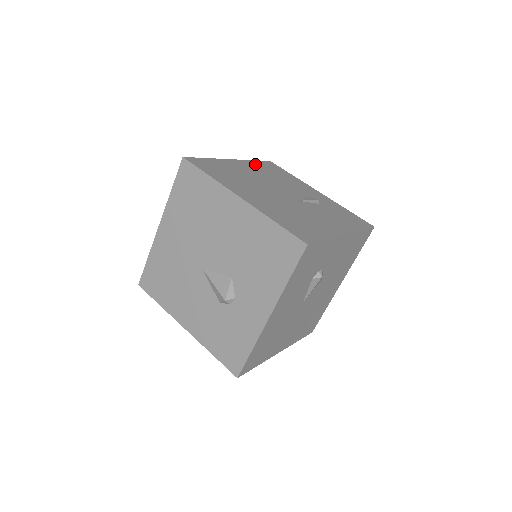
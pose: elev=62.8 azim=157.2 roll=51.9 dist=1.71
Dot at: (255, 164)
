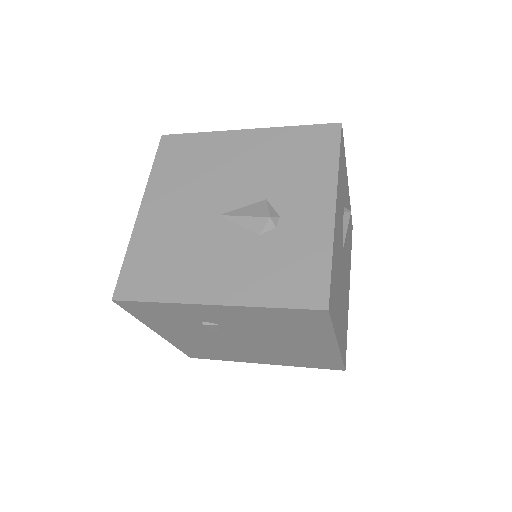
Dot at: occluded
